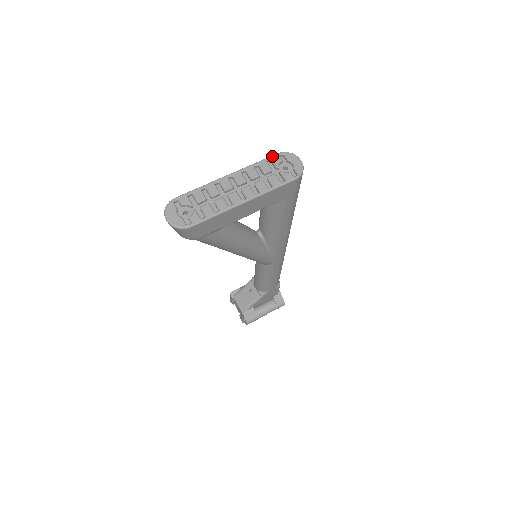
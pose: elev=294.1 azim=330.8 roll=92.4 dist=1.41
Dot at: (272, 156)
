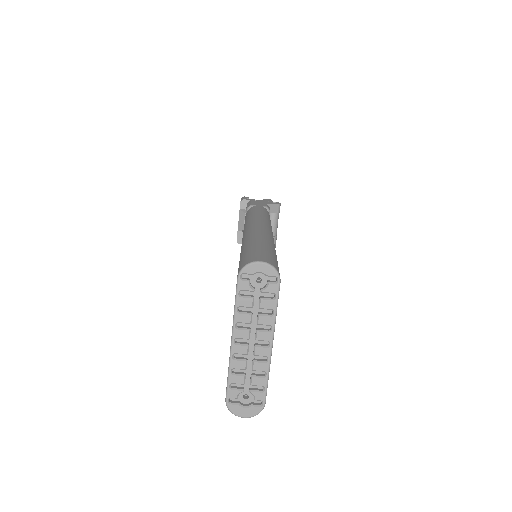
Dot at: (238, 287)
